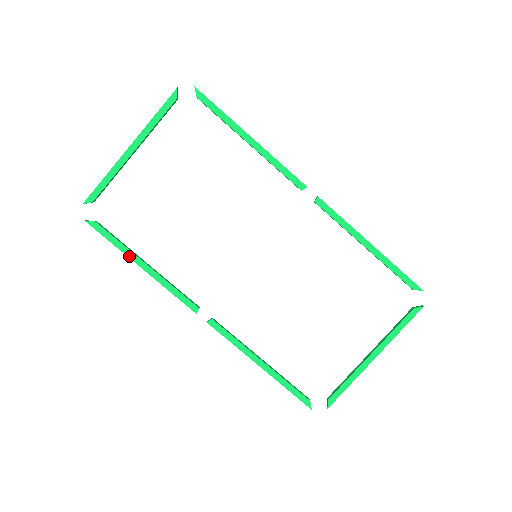
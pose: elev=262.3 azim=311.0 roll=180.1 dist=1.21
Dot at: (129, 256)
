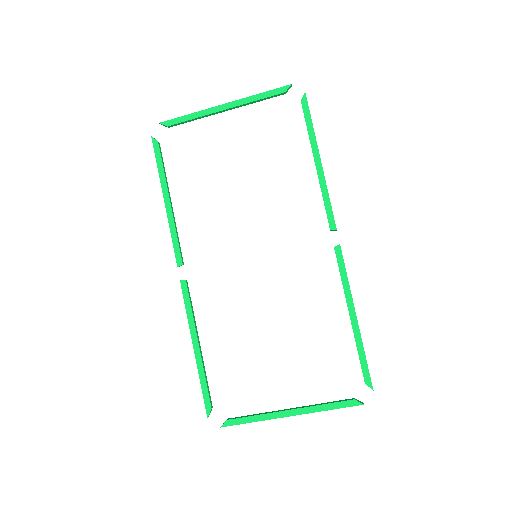
Dot at: (162, 185)
